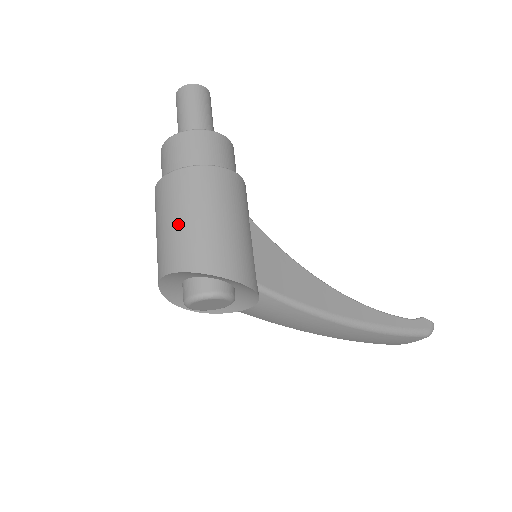
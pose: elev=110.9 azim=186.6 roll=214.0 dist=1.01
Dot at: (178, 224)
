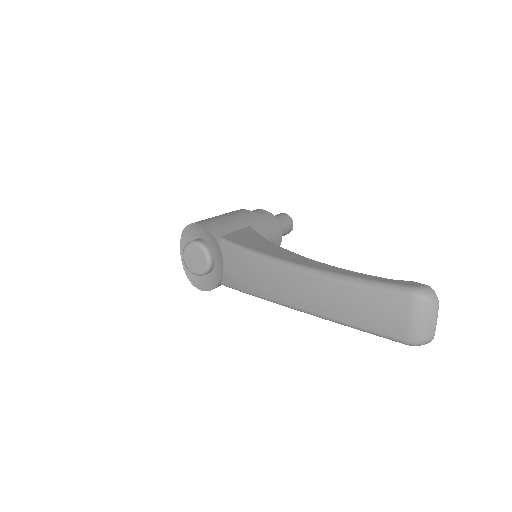
Dot at: occluded
